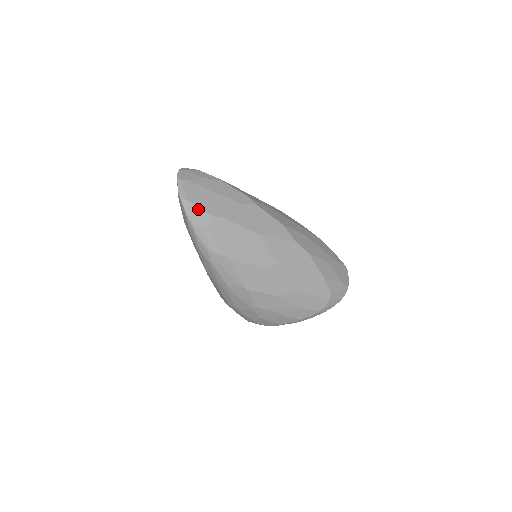
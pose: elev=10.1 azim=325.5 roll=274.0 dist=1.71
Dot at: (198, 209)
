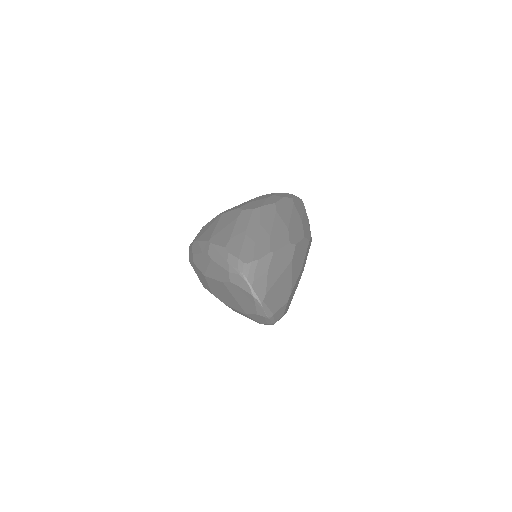
Dot at: (280, 310)
